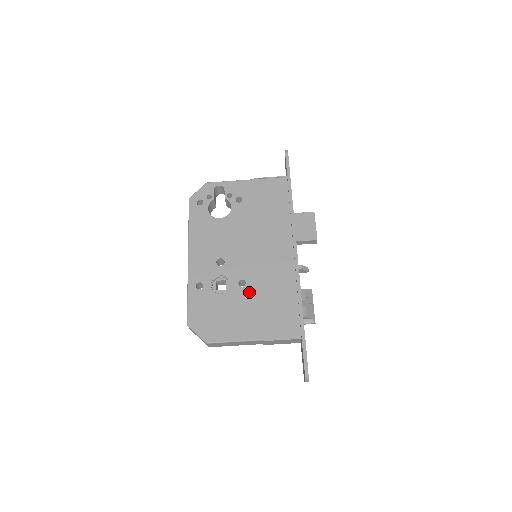
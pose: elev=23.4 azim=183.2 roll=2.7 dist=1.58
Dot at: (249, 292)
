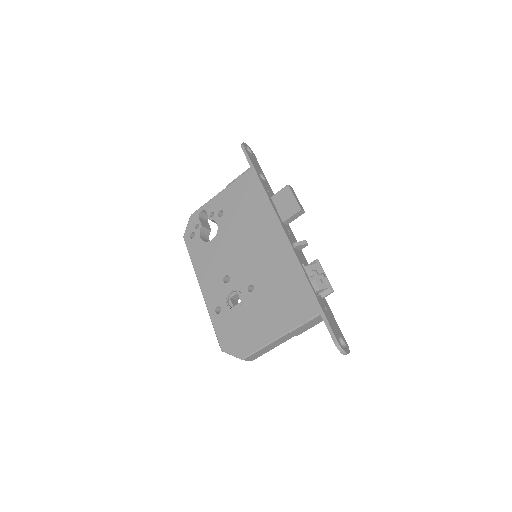
Dot at: (259, 294)
